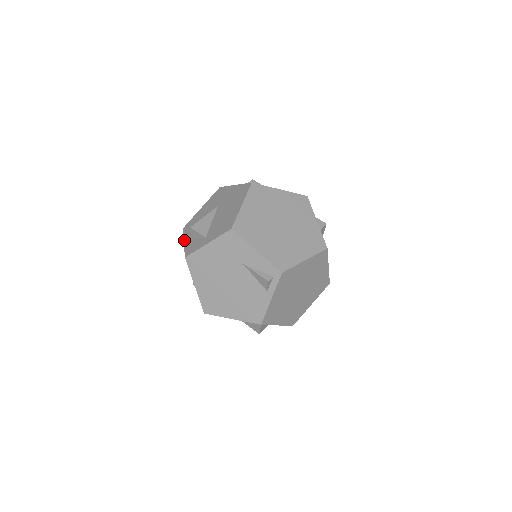
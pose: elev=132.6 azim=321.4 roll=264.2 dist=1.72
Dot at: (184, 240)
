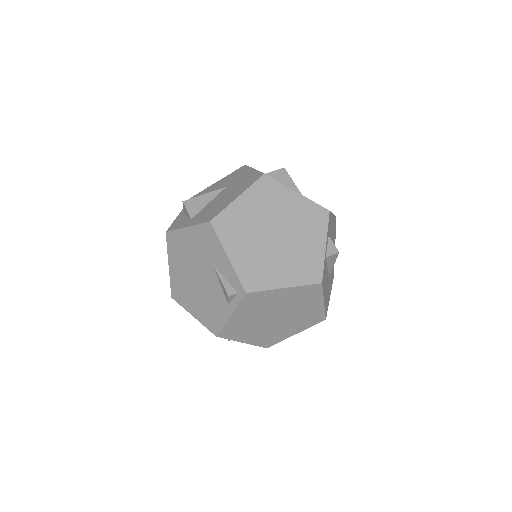
Dot at: (181, 211)
